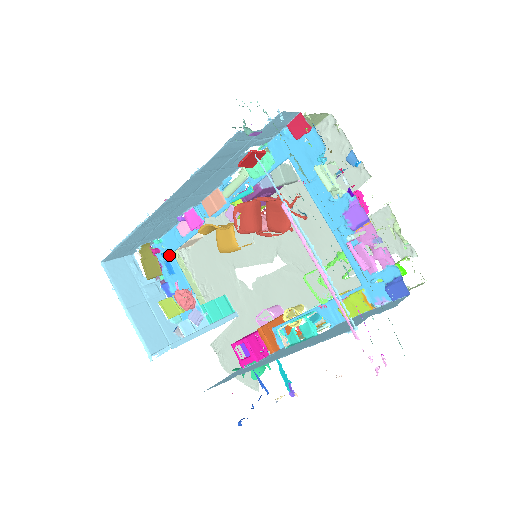
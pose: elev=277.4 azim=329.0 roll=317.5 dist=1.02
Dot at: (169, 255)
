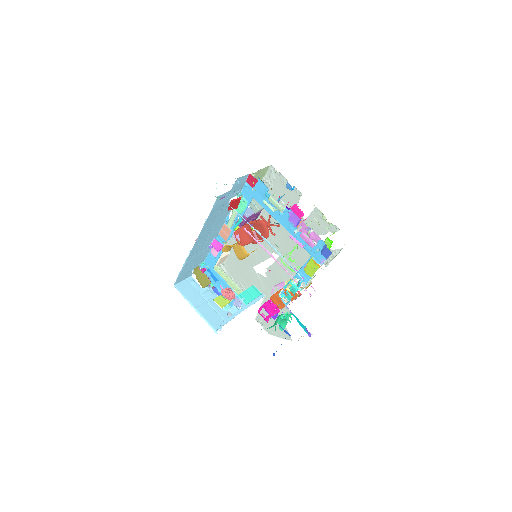
Dot at: (212, 270)
